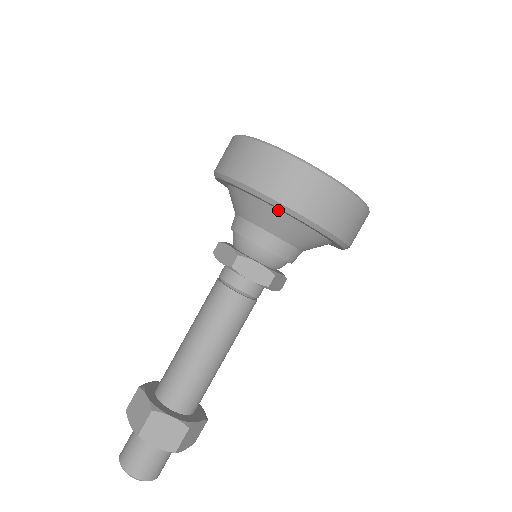
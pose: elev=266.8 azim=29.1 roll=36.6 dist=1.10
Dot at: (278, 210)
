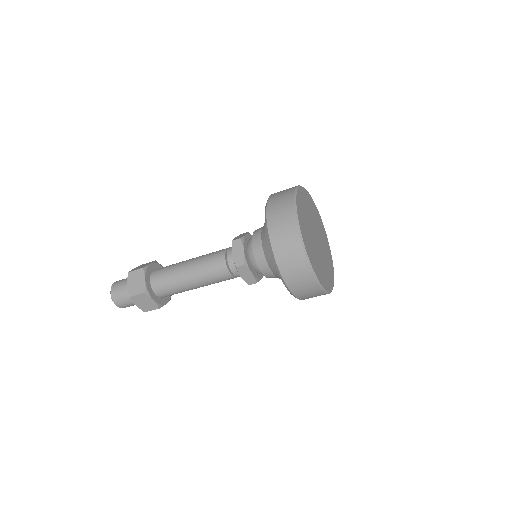
Dot at: occluded
